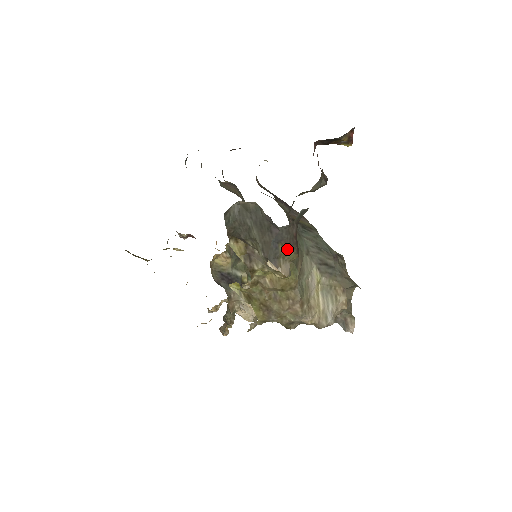
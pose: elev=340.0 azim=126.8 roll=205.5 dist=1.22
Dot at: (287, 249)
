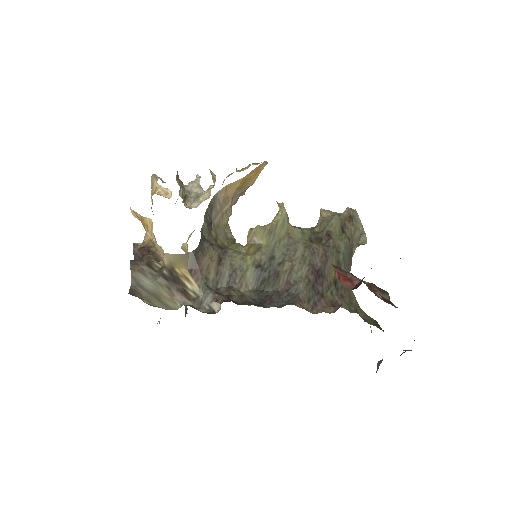
Dot at: occluded
